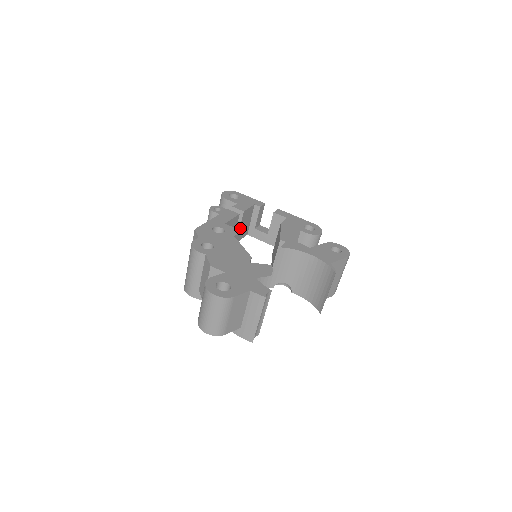
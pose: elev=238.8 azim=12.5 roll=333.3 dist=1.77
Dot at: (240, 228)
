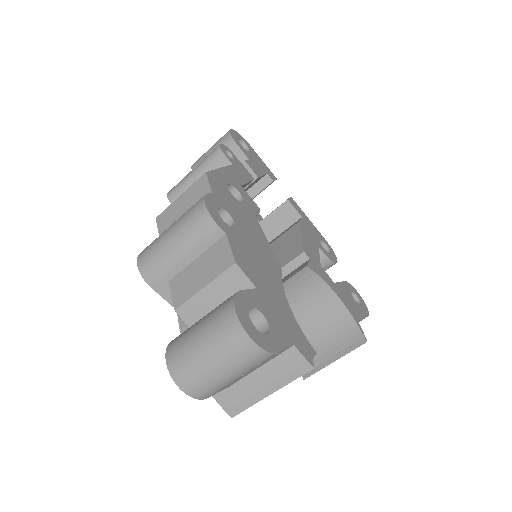
Dot at: occluded
